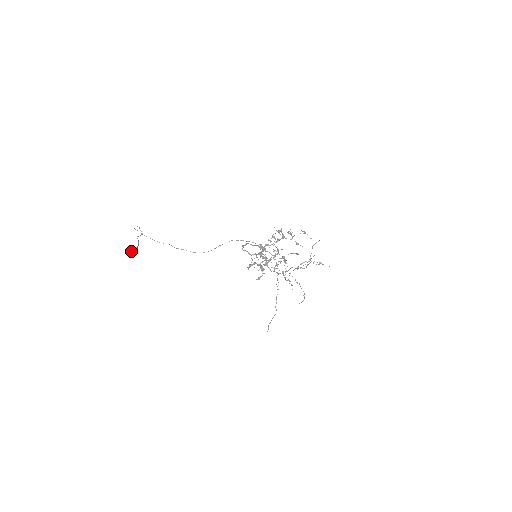
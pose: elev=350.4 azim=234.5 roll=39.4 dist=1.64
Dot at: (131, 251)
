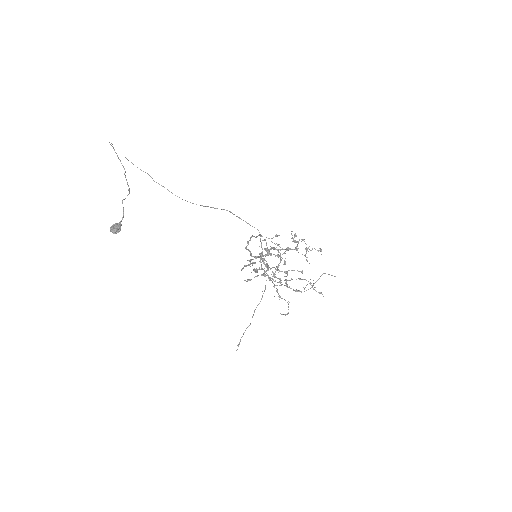
Dot at: (112, 231)
